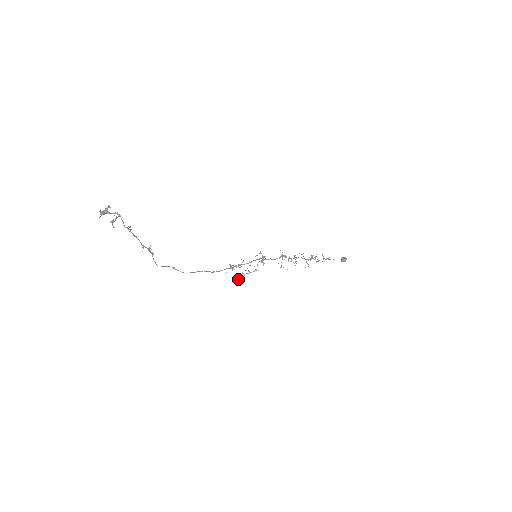
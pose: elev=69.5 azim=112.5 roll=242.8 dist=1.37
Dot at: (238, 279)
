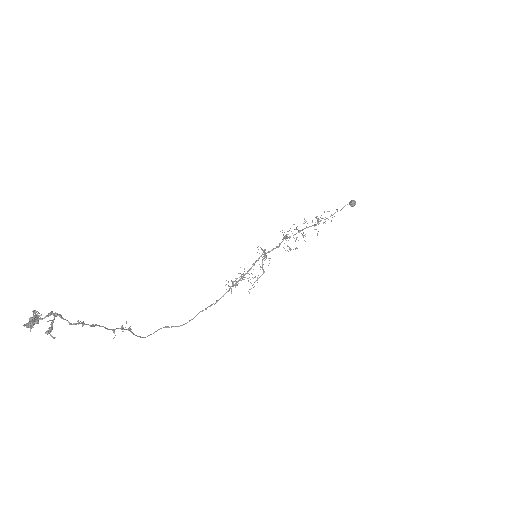
Dot at: (249, 293)
